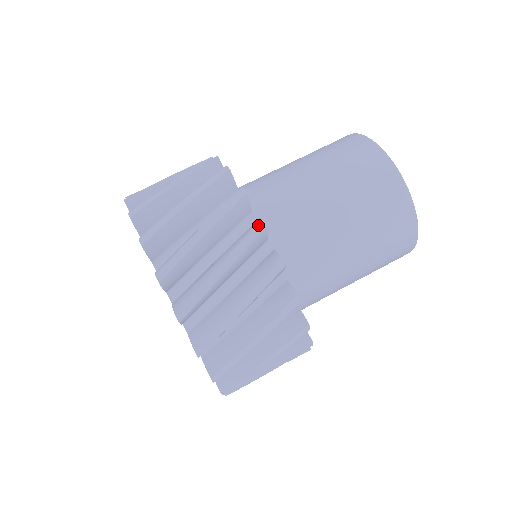
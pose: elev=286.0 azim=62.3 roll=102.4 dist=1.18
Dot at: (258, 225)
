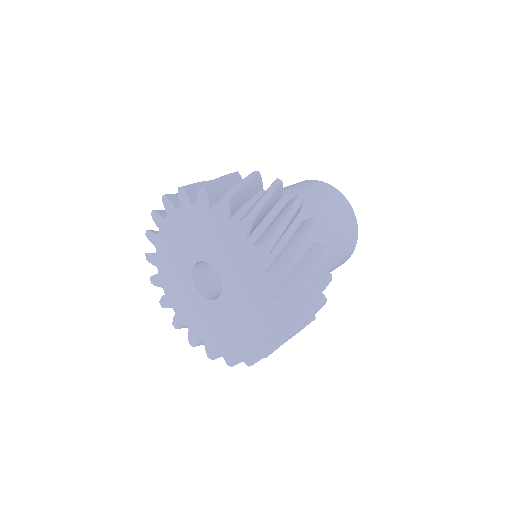
Dot at: (254, 172)
